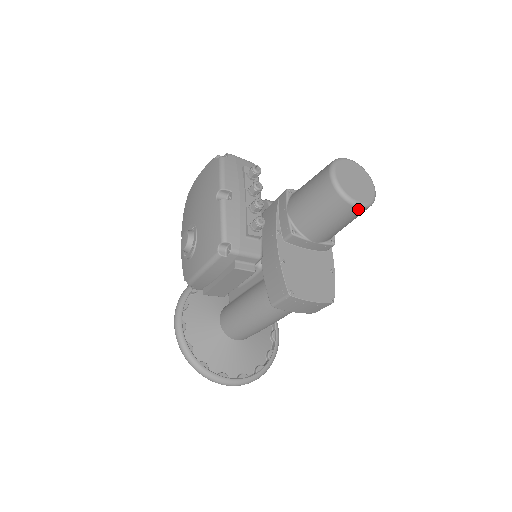
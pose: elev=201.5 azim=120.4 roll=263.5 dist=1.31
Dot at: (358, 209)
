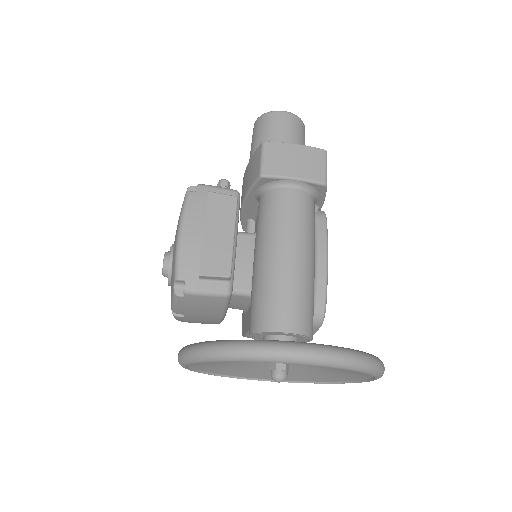
Dot at: (287, 114)
